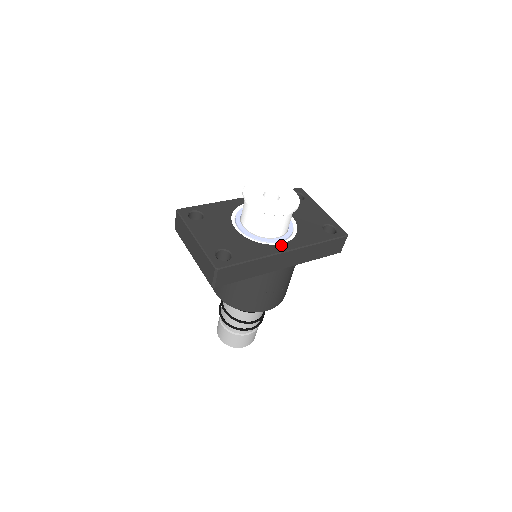
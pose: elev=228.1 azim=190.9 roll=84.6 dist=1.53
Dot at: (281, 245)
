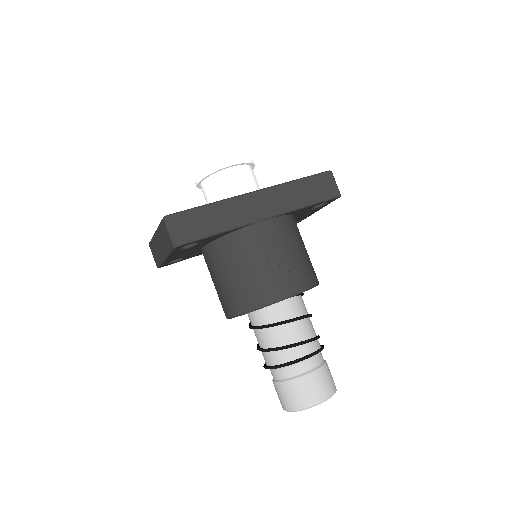
Dot at: occluded
